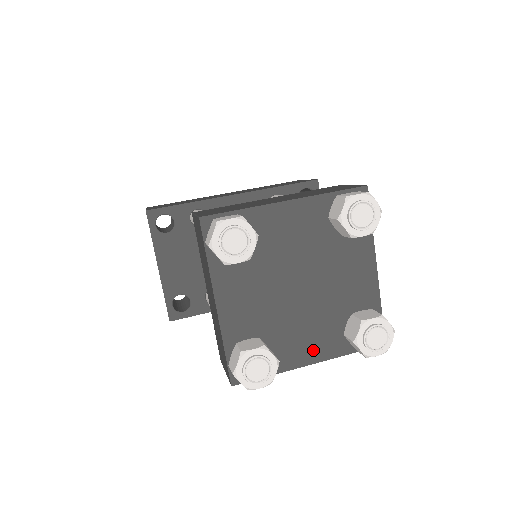
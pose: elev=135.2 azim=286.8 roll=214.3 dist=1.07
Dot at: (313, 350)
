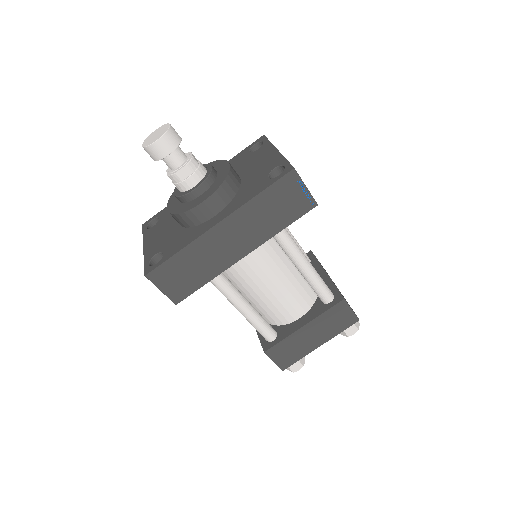
Dot at: occluded
